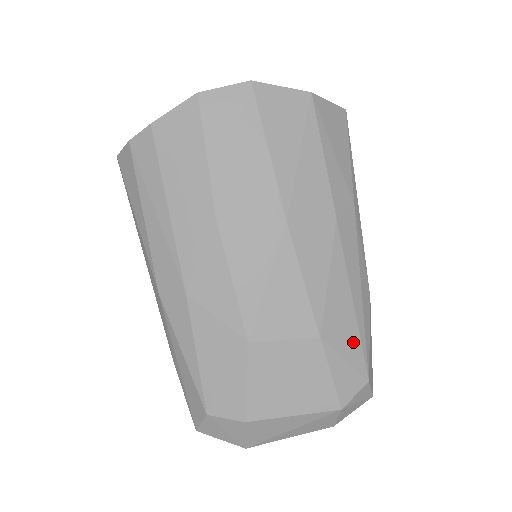
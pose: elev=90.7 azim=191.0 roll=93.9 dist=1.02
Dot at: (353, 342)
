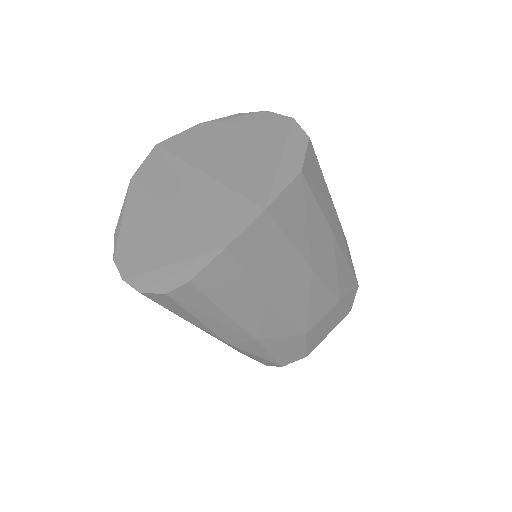
Dot at: (351, 280)
